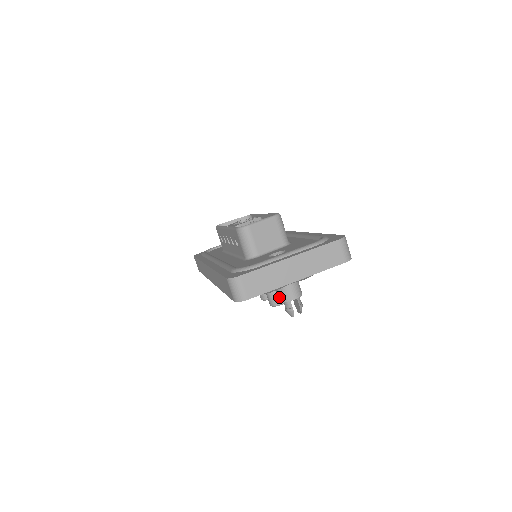
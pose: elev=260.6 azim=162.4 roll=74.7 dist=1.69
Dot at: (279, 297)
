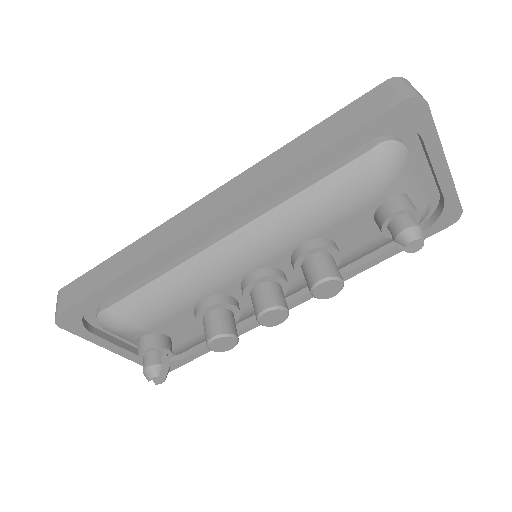
Dot at: (395, 205)
